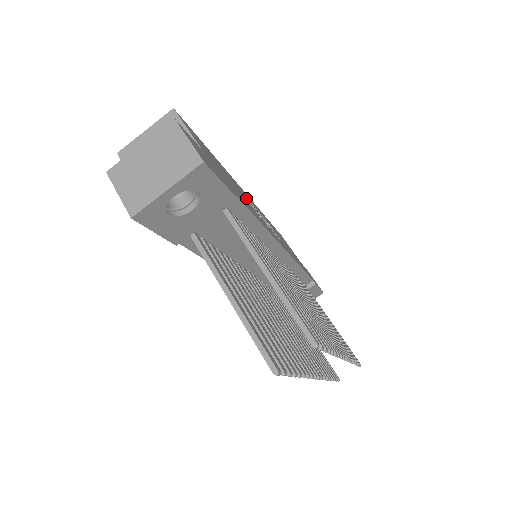
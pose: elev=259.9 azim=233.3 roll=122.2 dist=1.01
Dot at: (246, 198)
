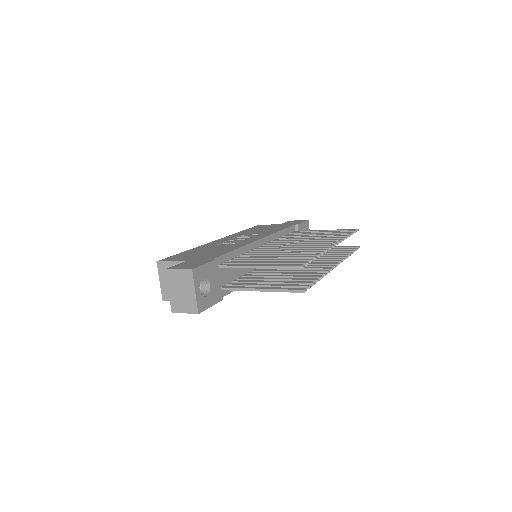
Dot at: (221, 245)
